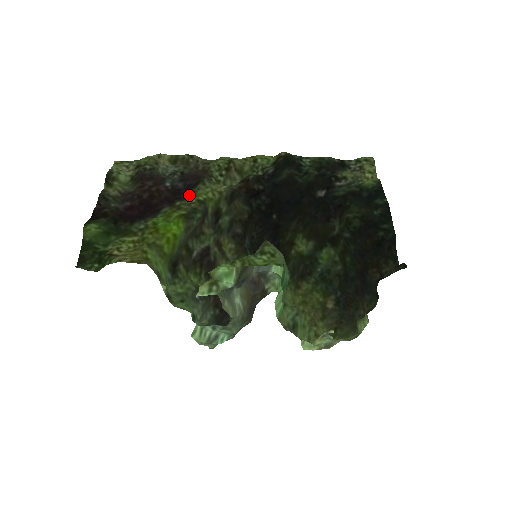
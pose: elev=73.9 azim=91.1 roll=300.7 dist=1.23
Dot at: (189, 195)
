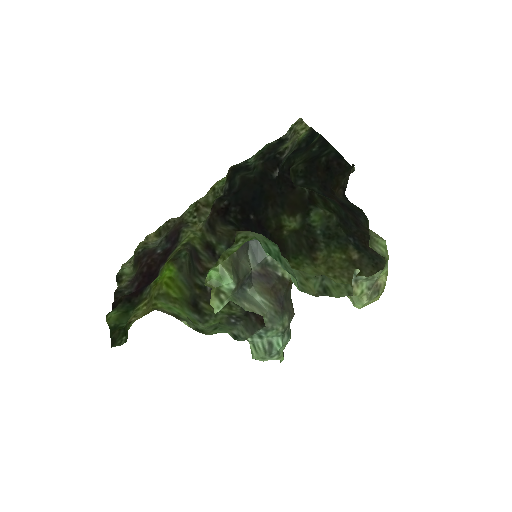
Dot at: occluded
